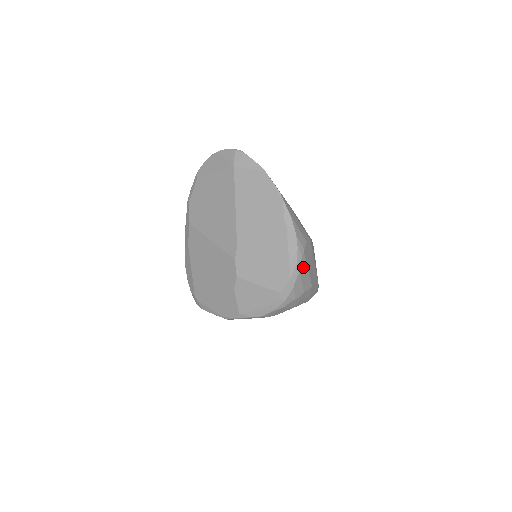
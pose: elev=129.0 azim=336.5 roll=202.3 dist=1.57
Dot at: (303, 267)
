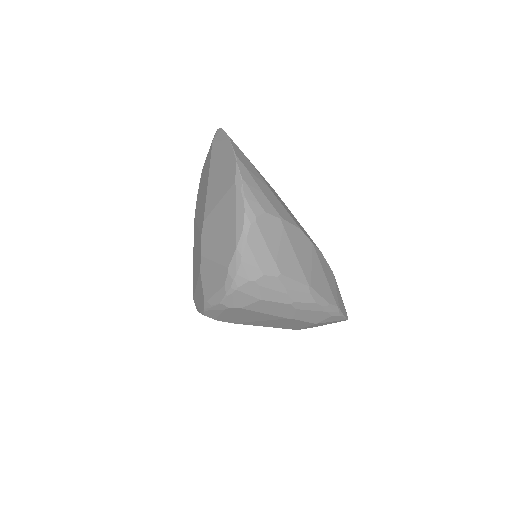
Dot at: (256, 239)
